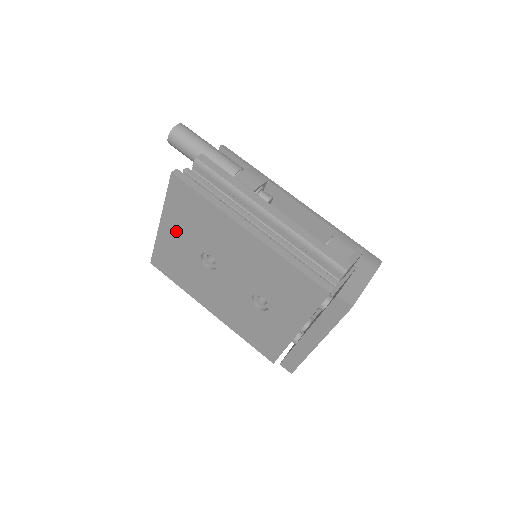
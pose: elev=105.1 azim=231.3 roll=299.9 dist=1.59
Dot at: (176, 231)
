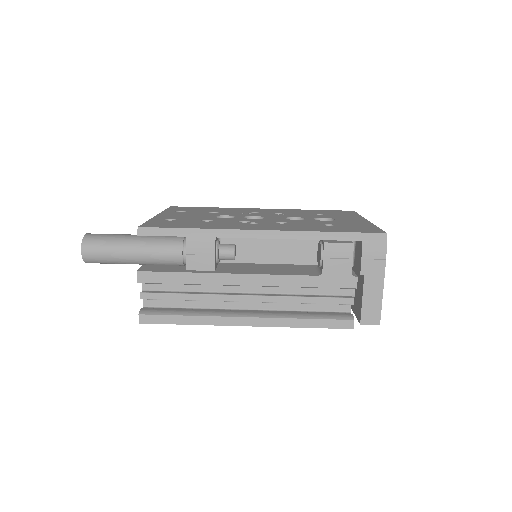
Dot at: occluded
